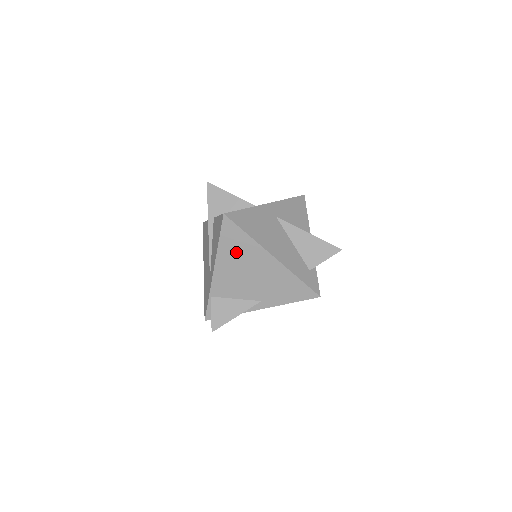
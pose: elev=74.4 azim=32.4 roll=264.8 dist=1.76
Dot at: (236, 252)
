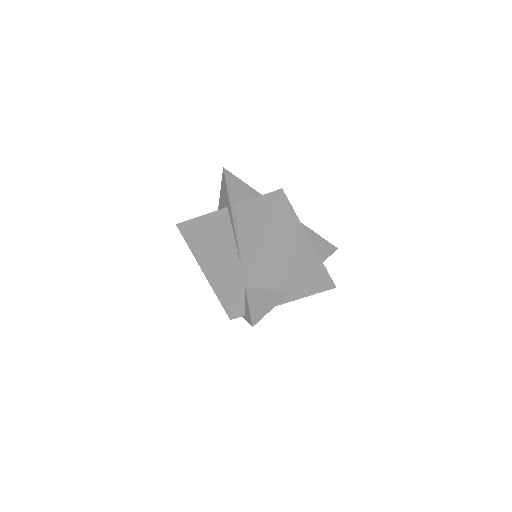
Dot at: (282, 233)
